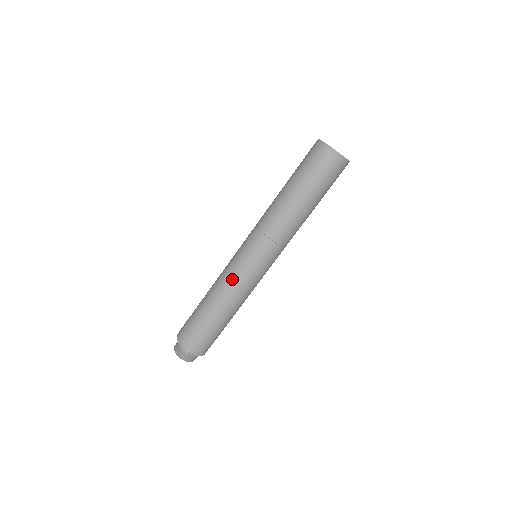
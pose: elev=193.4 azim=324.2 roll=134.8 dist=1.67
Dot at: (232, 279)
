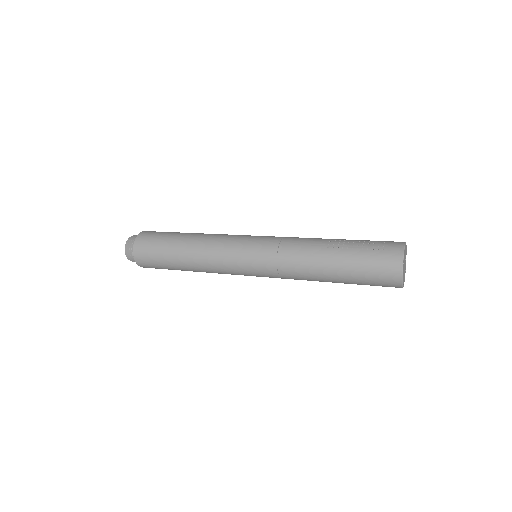
Dot at: (221, 271)
